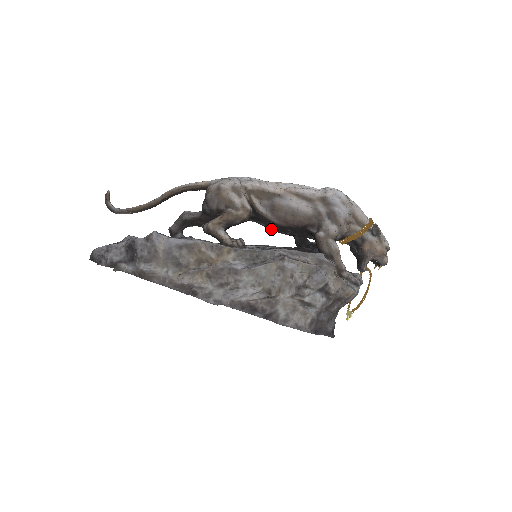
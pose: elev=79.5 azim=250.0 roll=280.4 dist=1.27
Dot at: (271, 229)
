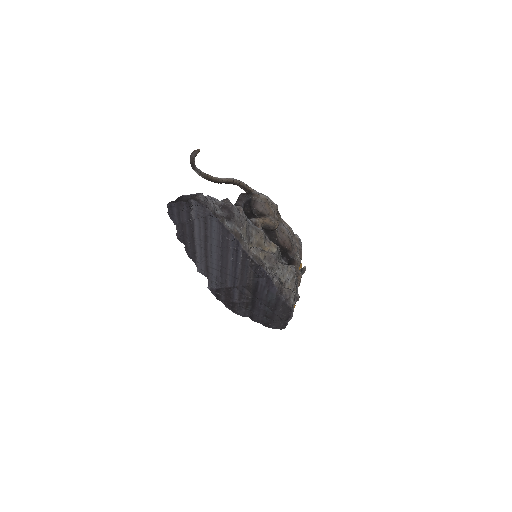
Dot at: occluded
